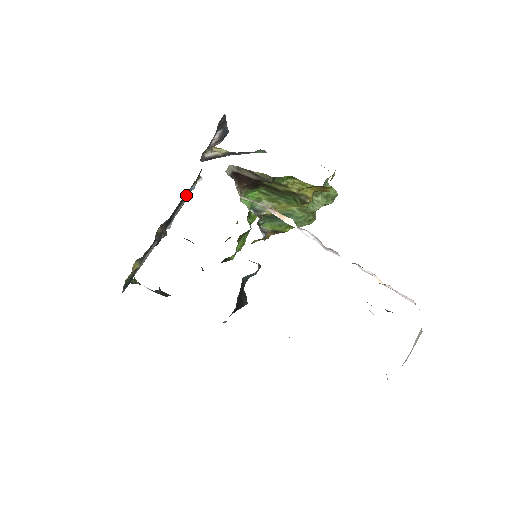
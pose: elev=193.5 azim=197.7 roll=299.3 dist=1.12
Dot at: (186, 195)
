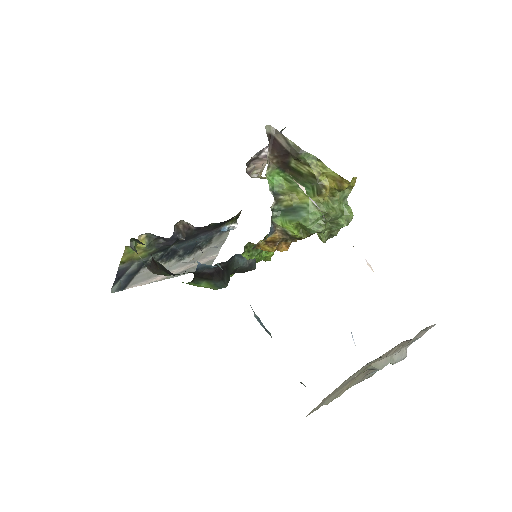
Dot at: (217, 239)
